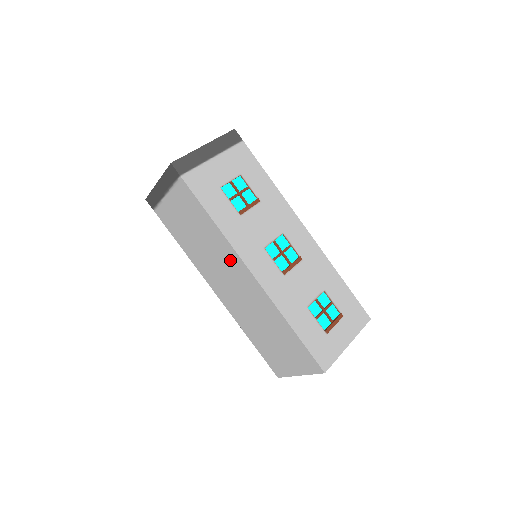
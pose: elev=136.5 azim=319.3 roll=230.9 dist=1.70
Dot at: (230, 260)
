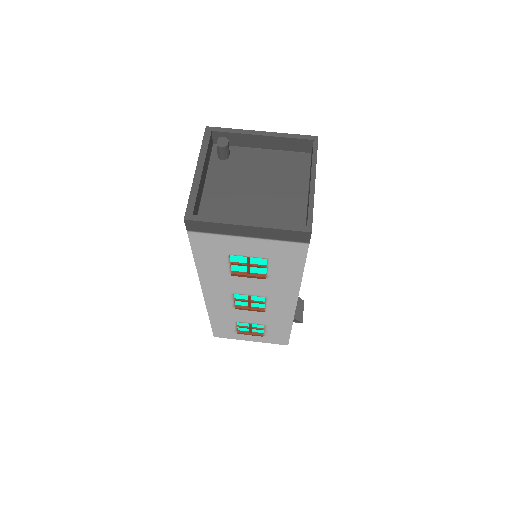
Dot at: occluded
